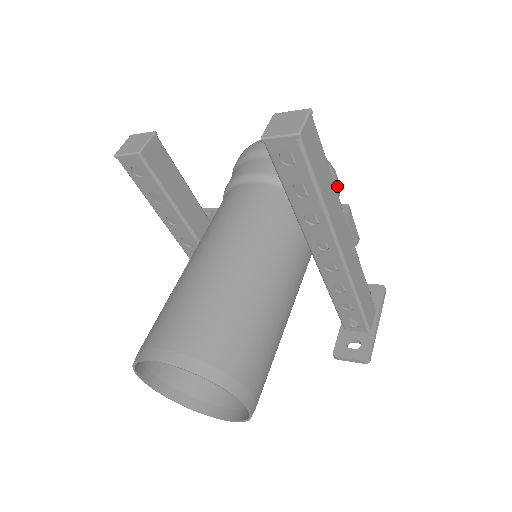
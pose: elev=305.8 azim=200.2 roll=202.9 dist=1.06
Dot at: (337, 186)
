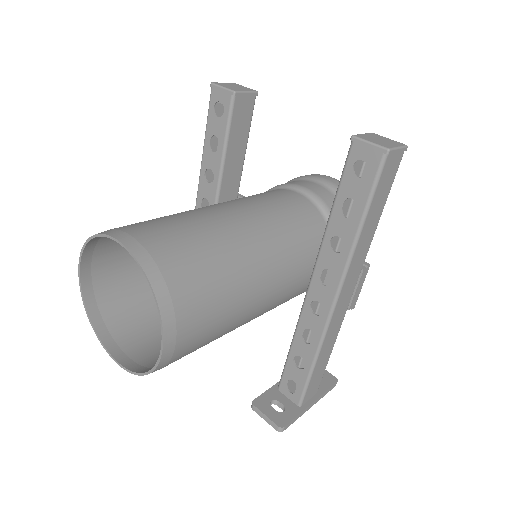
Dot at: occluded
